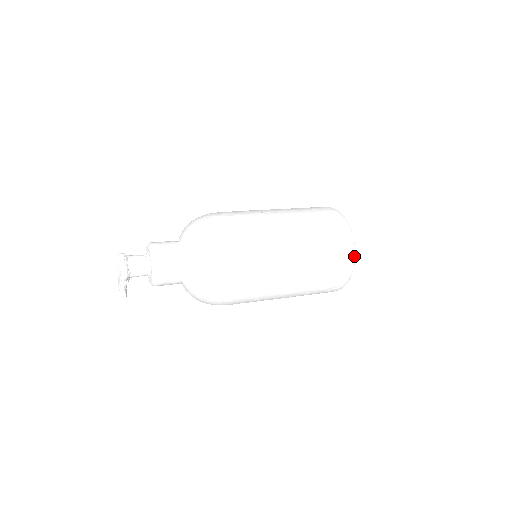
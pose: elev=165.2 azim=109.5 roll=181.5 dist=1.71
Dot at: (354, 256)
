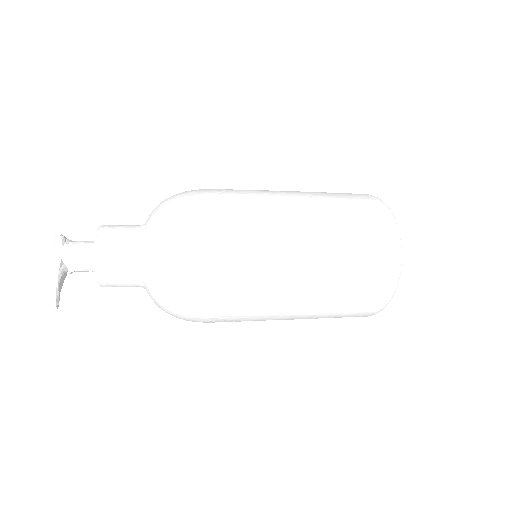
Dot at: (384, 203)
